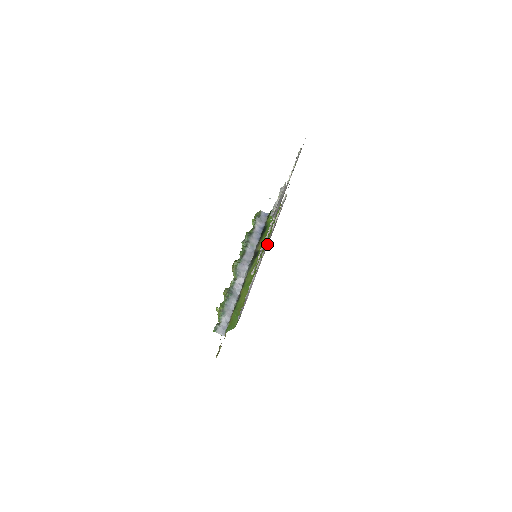
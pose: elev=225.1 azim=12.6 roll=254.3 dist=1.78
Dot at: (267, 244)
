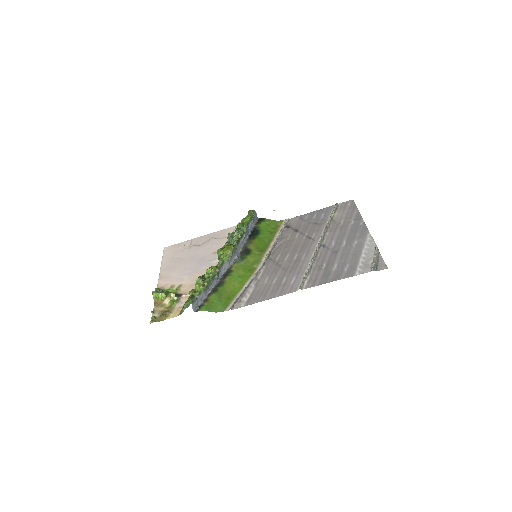
Dot at: (270, 253)
